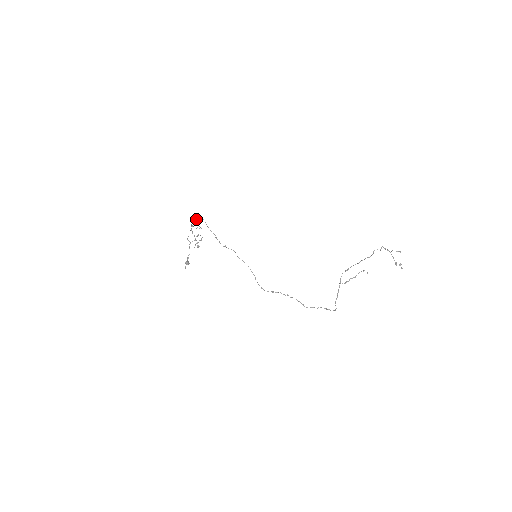
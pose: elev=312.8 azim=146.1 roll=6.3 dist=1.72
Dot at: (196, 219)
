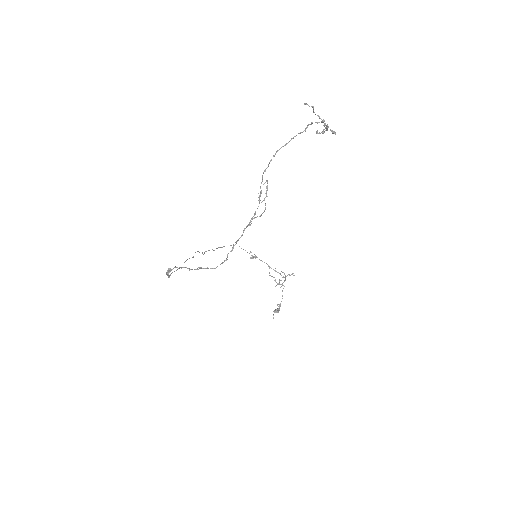
Dot at: occluded
